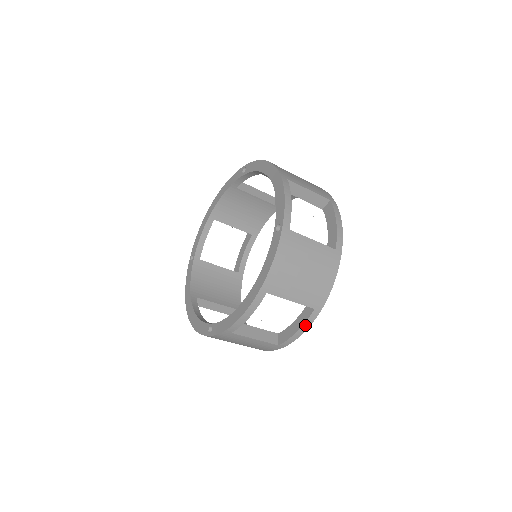
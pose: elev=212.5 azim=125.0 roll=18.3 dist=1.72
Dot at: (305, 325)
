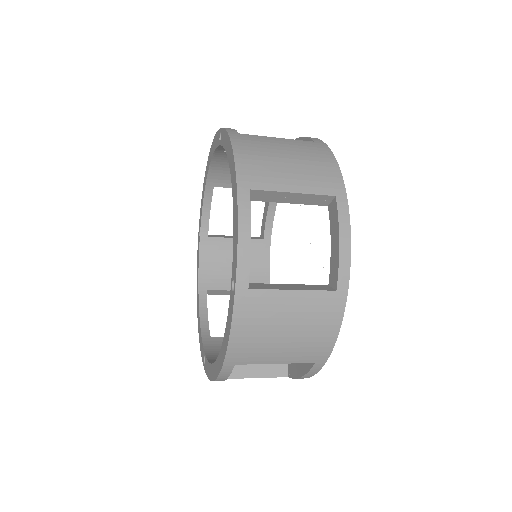
Dot at: (309, 373)
